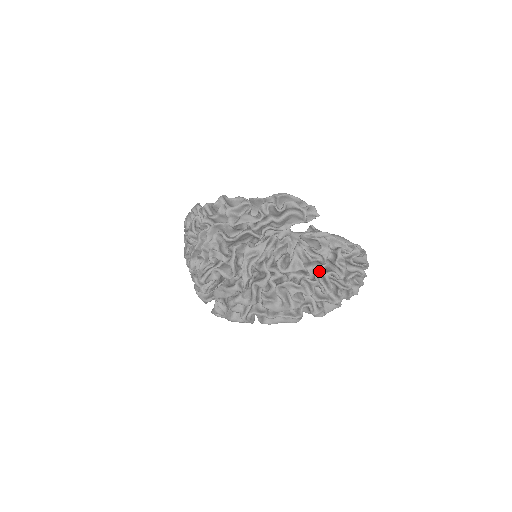
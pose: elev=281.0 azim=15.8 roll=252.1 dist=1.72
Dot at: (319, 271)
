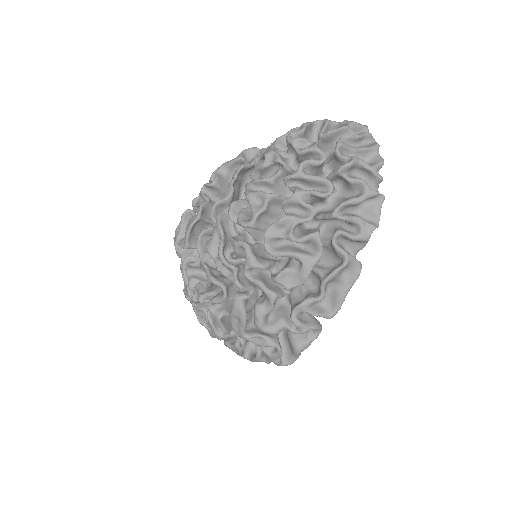
Dot at: (286, 179)
